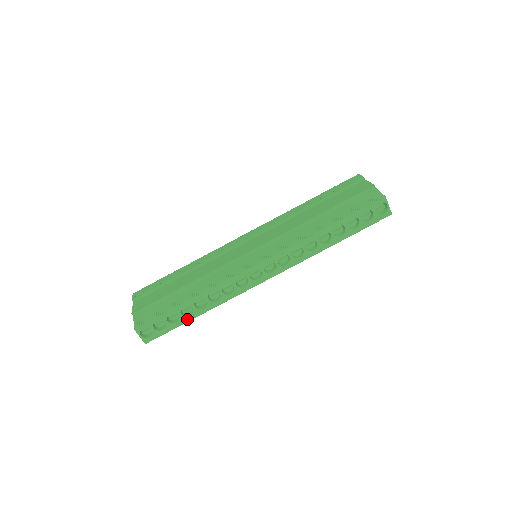
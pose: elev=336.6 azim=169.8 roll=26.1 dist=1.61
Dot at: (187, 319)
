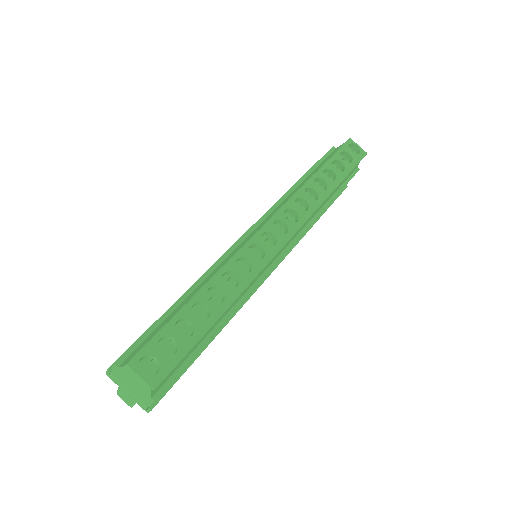
Dot at: (206, 325)
